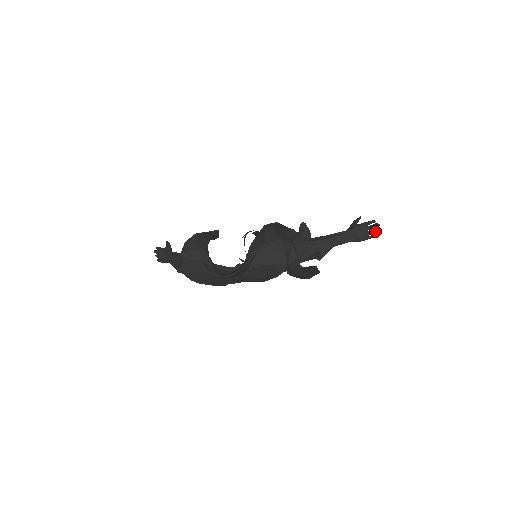
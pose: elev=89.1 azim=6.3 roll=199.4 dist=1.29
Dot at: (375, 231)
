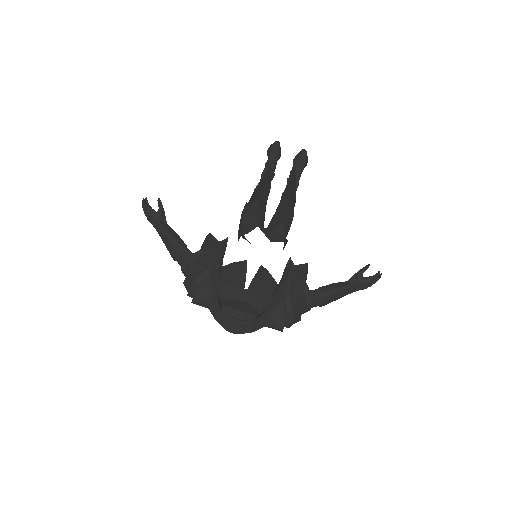
Dot at: (375, 282)
